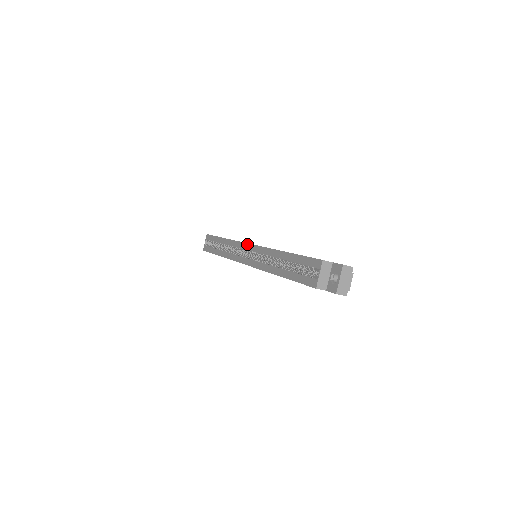
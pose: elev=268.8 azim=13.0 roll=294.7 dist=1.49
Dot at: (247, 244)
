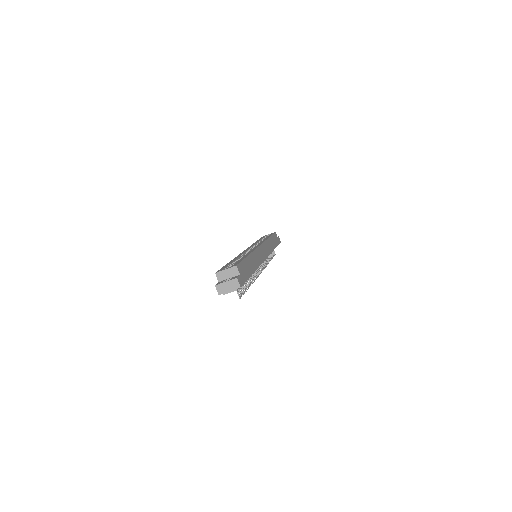
Dot at: (260, 244)
